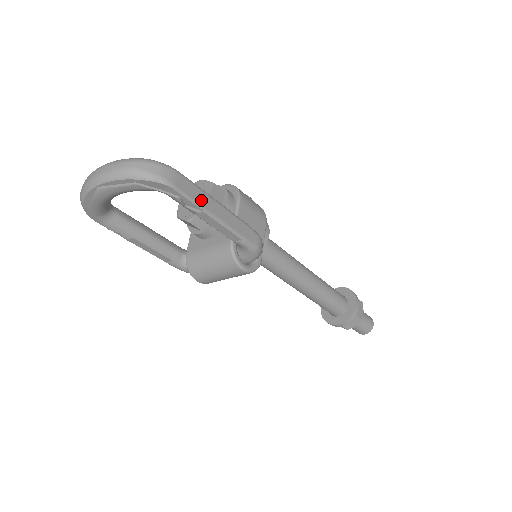
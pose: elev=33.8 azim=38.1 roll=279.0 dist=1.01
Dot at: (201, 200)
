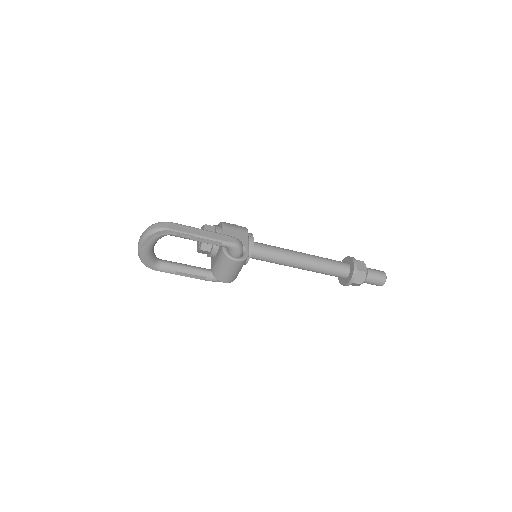
Dot at: (188, 231)
